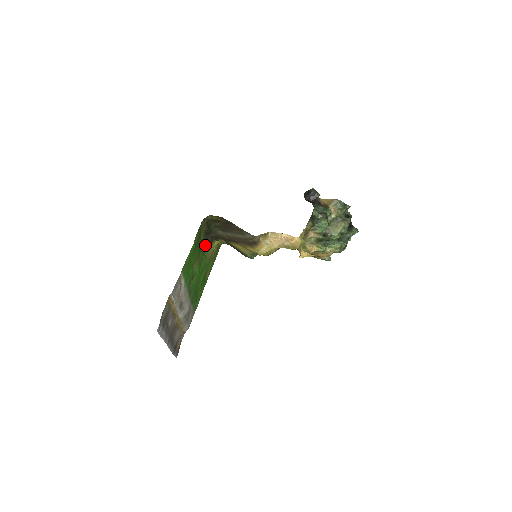
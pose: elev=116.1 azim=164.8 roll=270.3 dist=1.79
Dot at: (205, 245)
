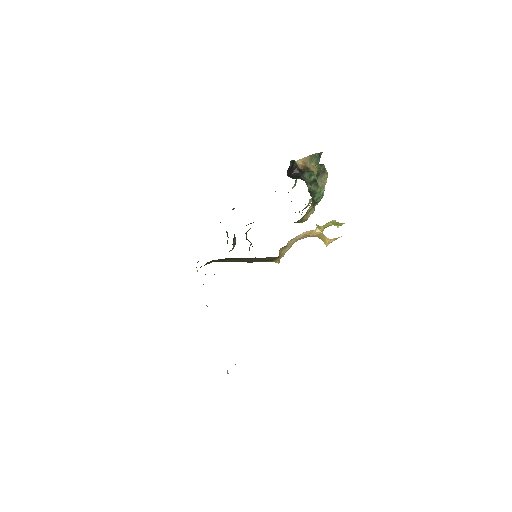
Dot at: occluded
